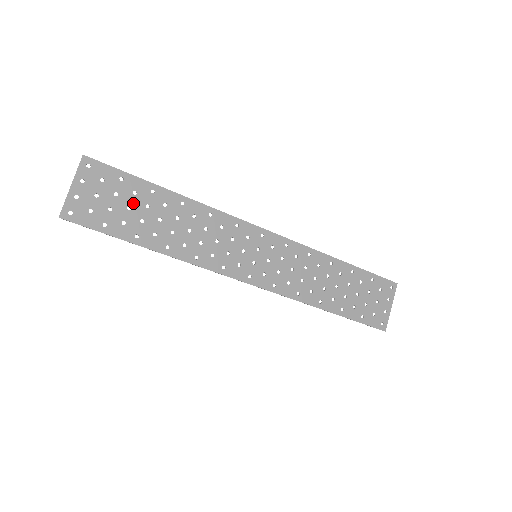
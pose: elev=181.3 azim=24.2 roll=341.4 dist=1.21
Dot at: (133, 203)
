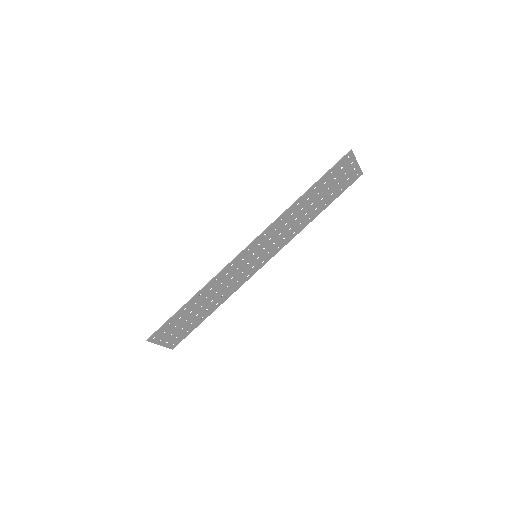
Dot at: (185, 319)
